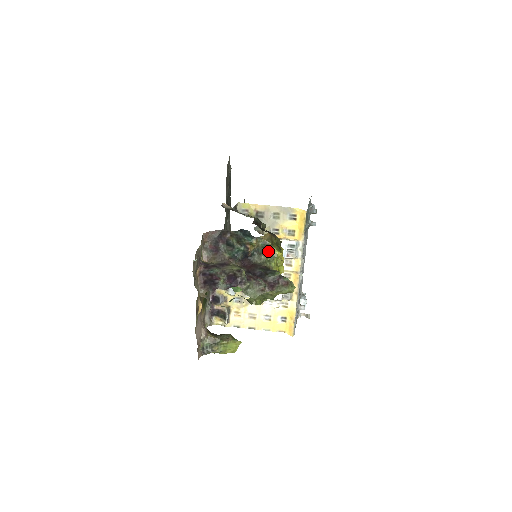
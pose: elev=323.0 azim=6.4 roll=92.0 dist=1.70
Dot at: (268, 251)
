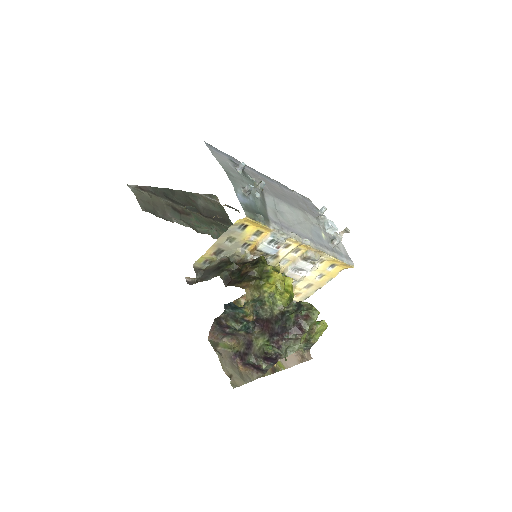
Dot at: (263, 299)
